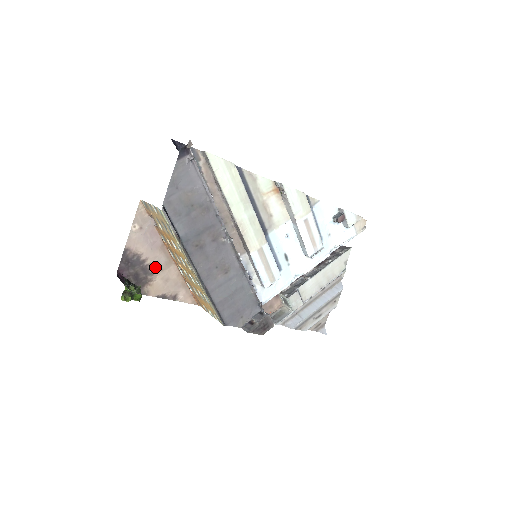
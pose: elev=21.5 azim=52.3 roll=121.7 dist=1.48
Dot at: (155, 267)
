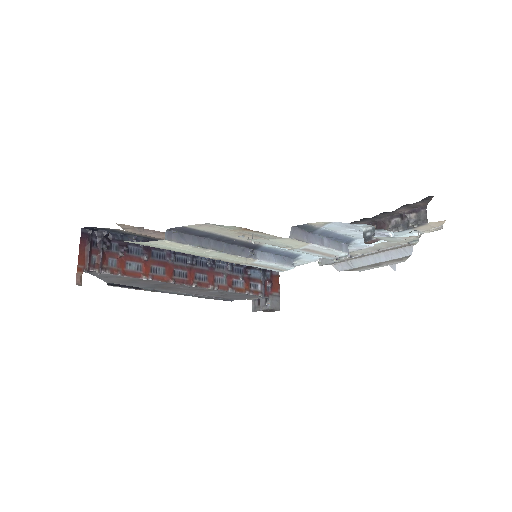
Dot at: occluded
